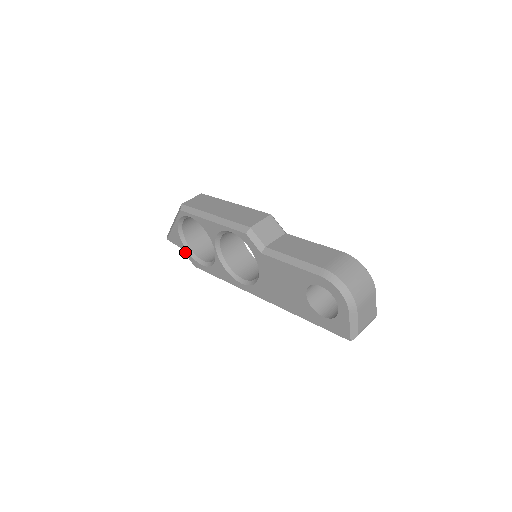
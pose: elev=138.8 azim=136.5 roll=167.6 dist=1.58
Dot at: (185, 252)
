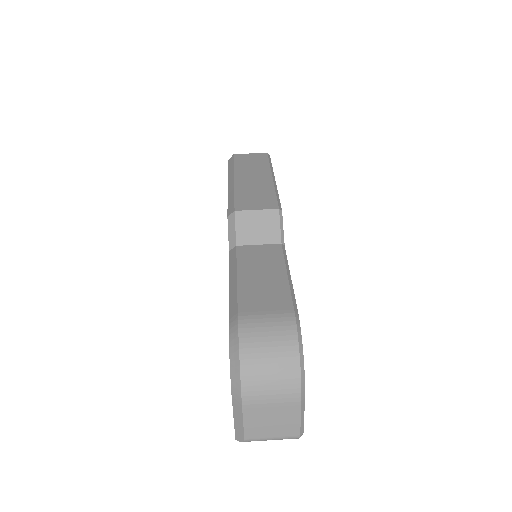
Dot at: occluded
